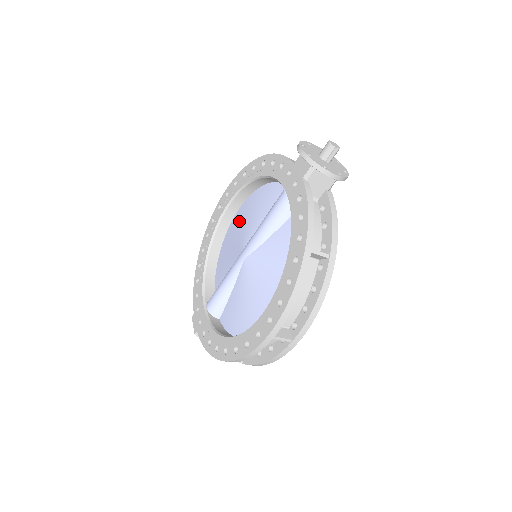
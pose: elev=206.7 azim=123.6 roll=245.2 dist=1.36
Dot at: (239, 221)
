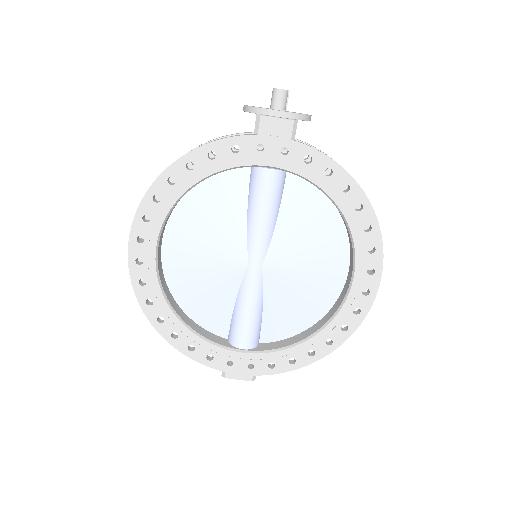
Dot at: (187, 250)
